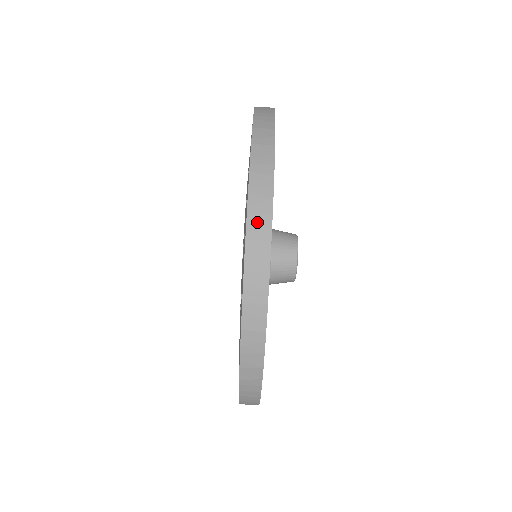
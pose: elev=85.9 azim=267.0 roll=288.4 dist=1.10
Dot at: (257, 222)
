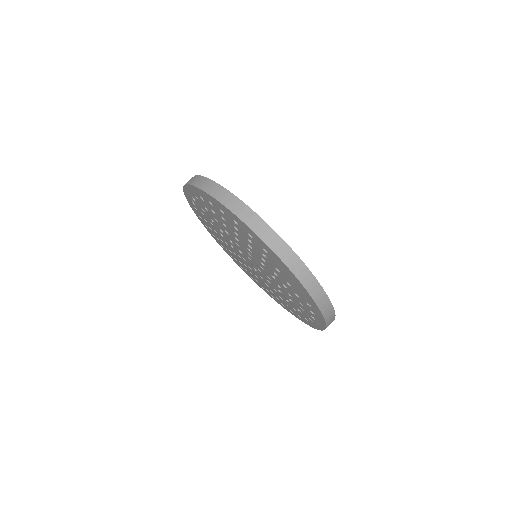
Dot at: (196, 181)
